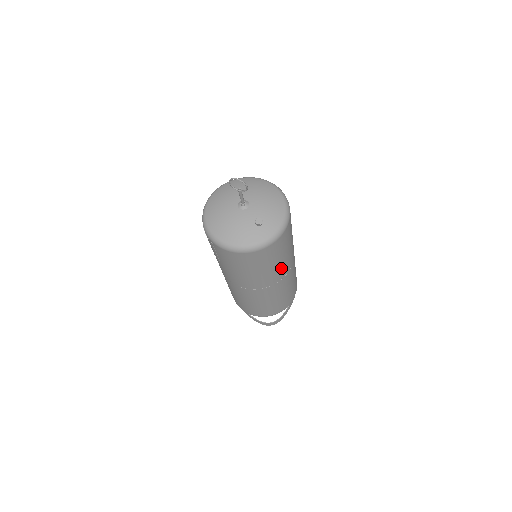
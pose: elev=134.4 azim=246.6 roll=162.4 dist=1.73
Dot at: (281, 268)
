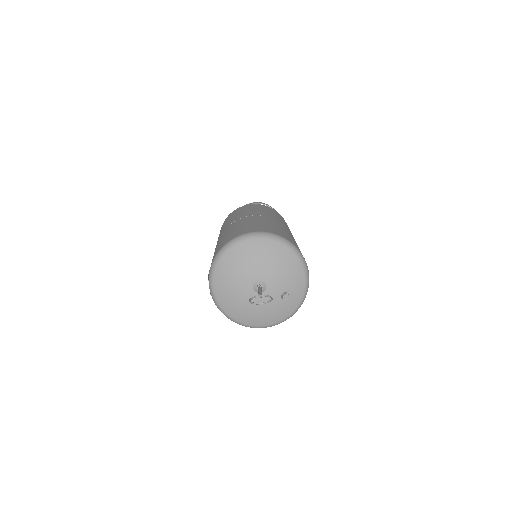
Dot at: occluded
